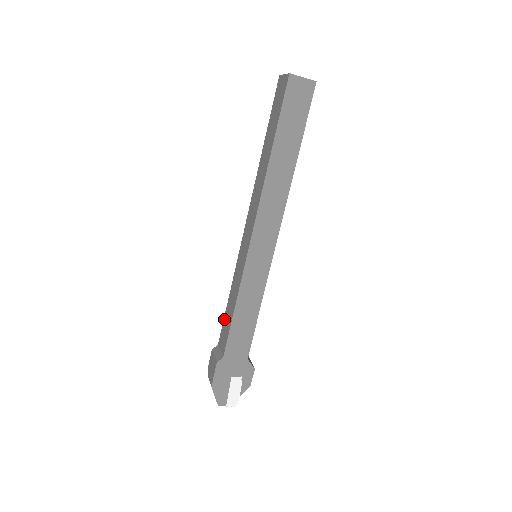
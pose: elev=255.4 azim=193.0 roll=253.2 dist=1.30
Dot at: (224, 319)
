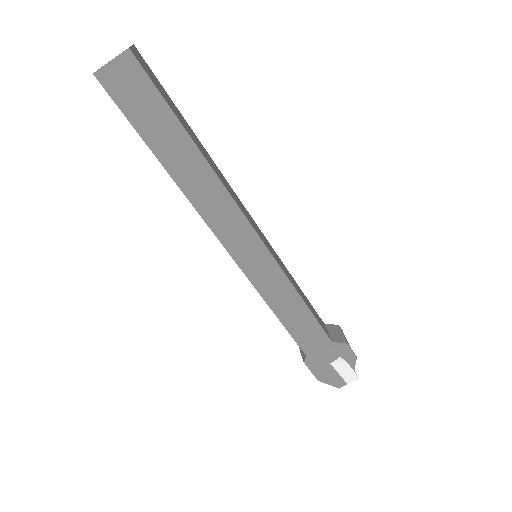
Dot at: occluded
